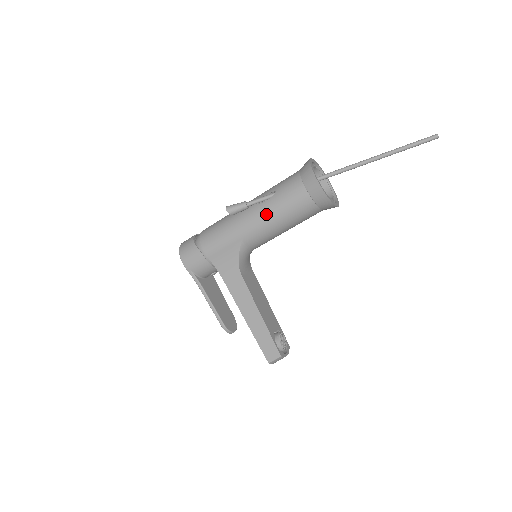
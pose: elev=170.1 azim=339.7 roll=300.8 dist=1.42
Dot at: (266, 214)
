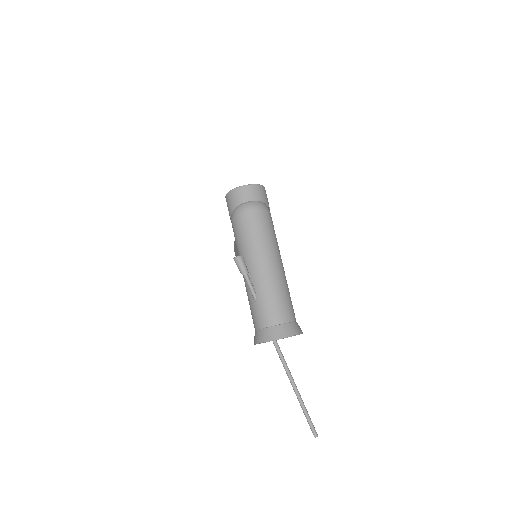
Dot at: (246, 289)
